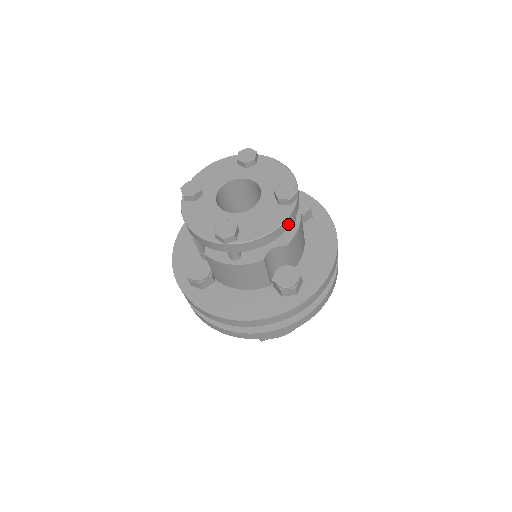
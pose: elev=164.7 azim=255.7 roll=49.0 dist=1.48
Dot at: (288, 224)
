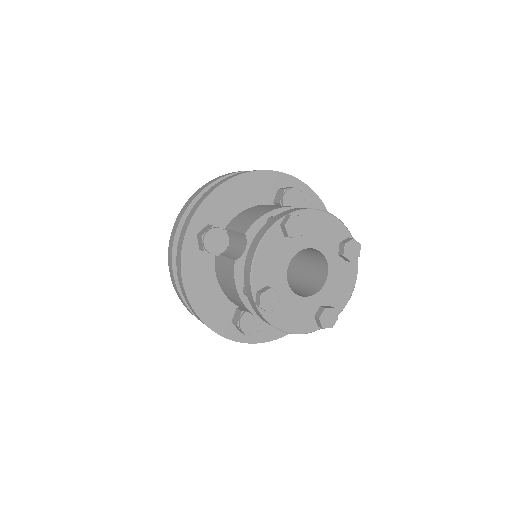
Dot at: occluded
